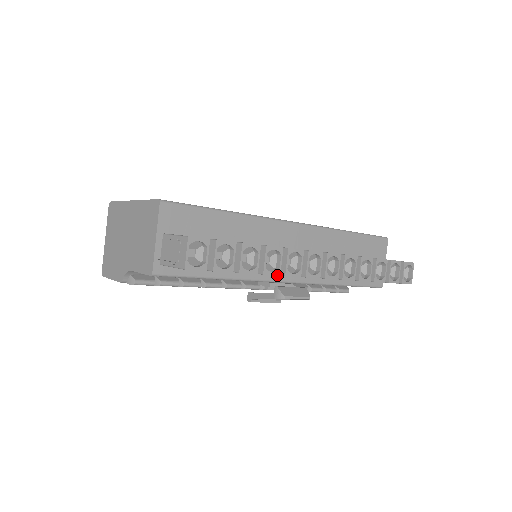
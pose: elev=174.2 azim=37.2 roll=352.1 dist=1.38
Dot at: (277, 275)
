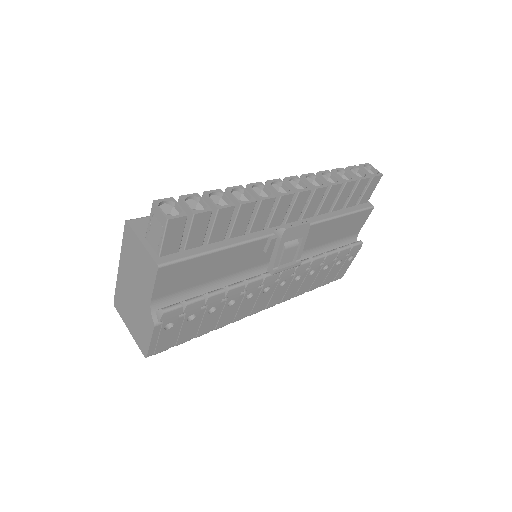
Dot at: (254, 202)
